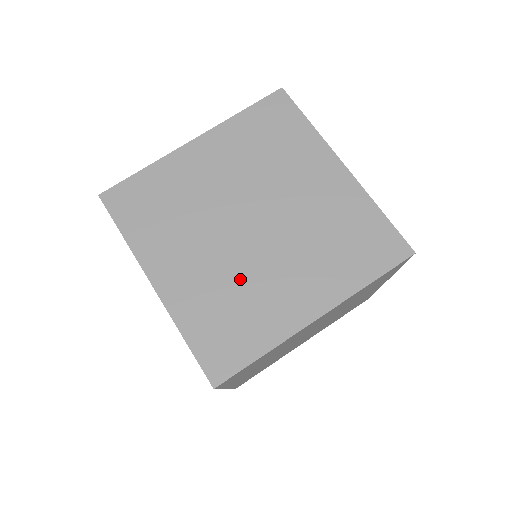
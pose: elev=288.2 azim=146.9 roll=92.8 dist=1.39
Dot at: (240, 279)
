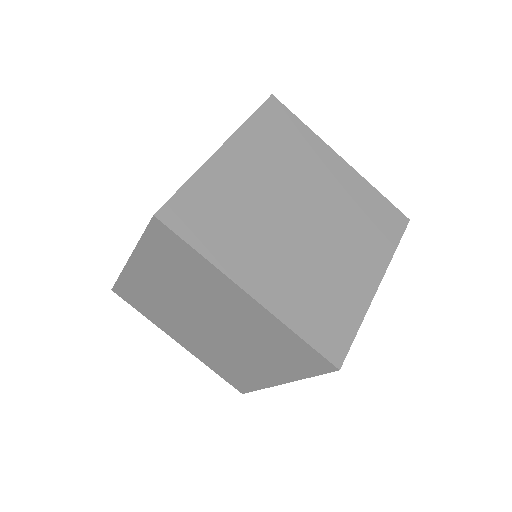
Dot at: (316, 269)
